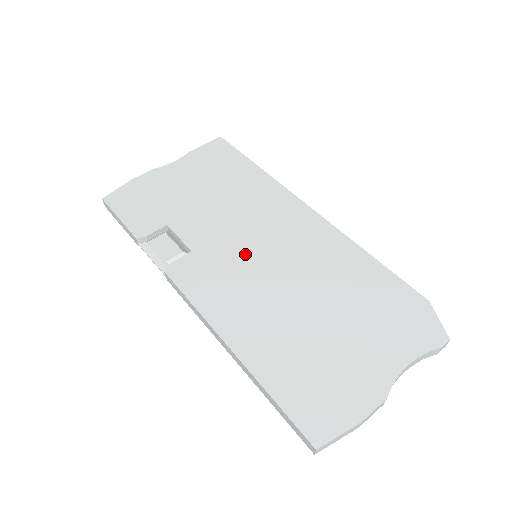
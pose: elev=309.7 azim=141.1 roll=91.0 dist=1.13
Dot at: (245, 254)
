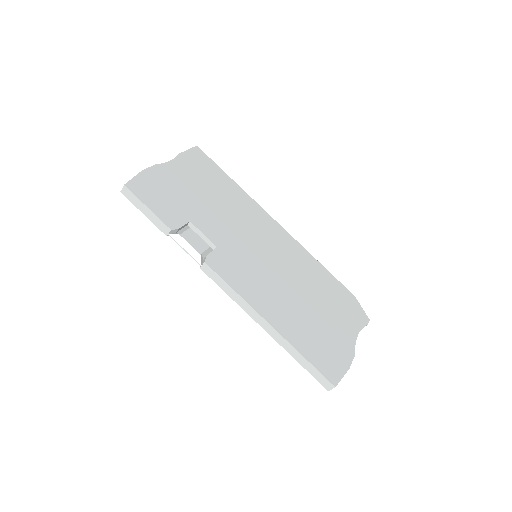
Dot at: (253, 254)
